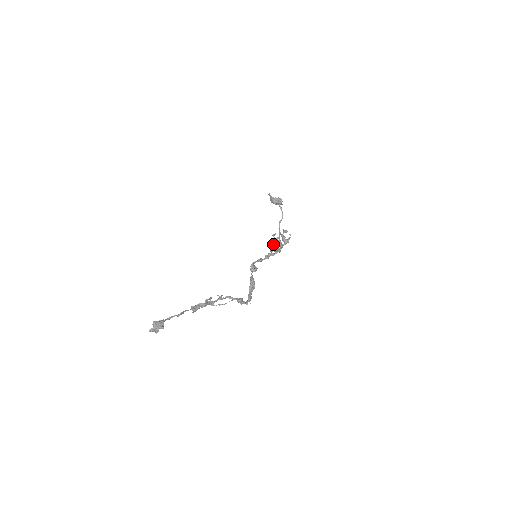
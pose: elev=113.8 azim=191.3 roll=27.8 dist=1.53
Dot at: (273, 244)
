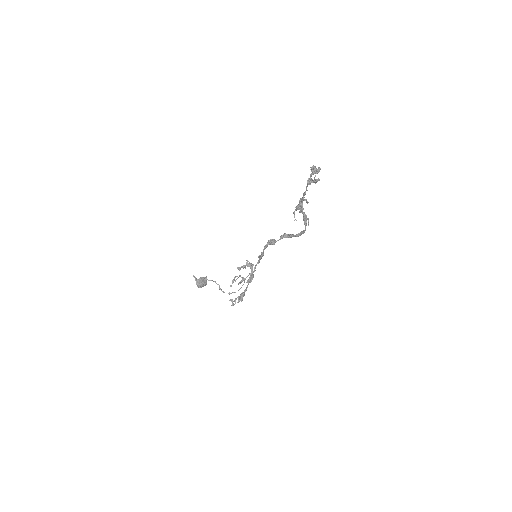
Dot at: (234, 301)
